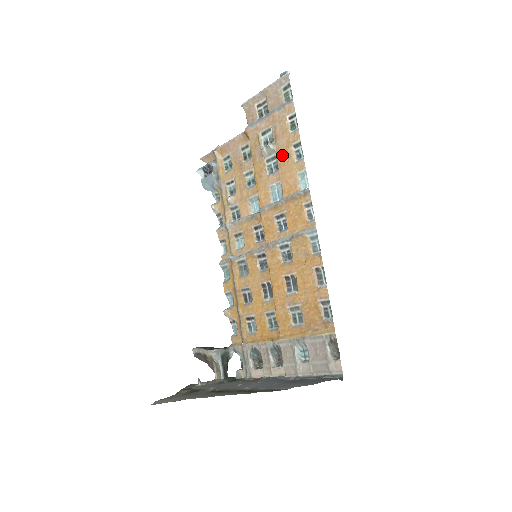
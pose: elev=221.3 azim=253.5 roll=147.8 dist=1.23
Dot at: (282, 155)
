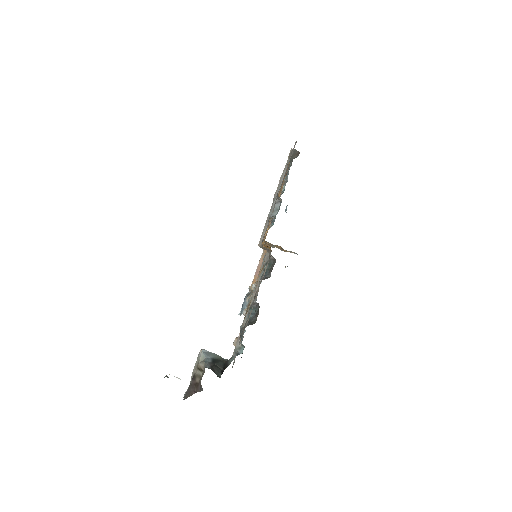
Dot at: occluded
